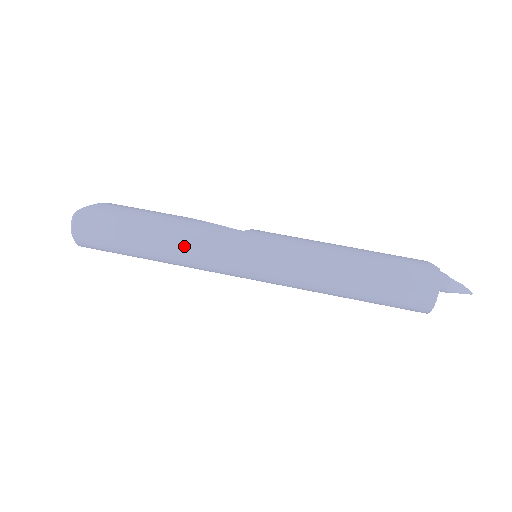
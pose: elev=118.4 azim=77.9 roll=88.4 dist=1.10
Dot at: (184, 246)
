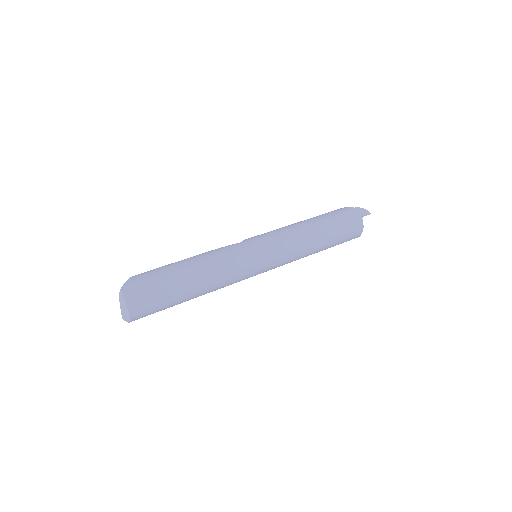
Dot at: (217, 269)
